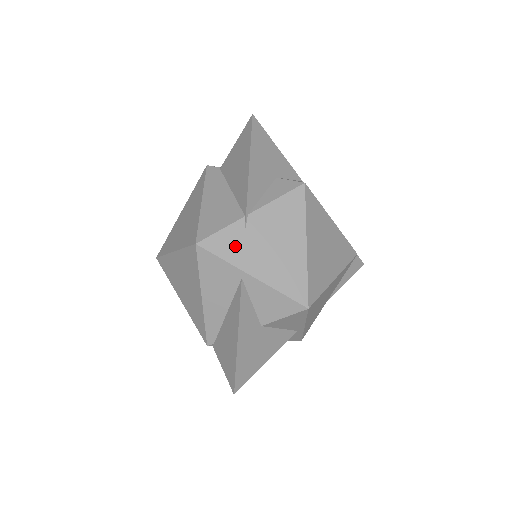
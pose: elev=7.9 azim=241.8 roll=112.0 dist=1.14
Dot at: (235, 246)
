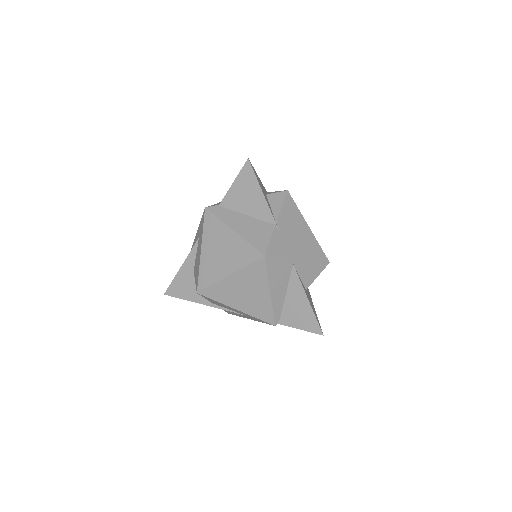
Dot at: (282, 246)
